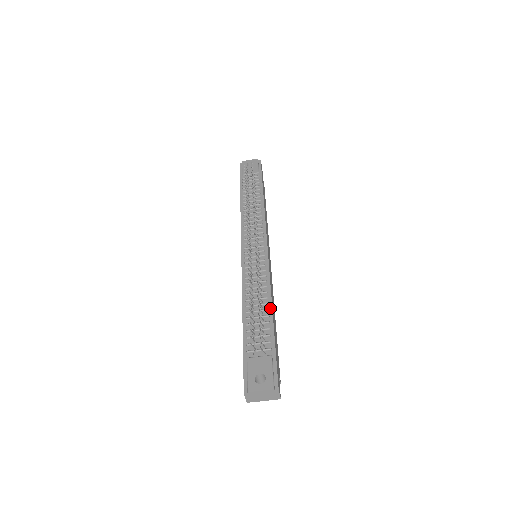
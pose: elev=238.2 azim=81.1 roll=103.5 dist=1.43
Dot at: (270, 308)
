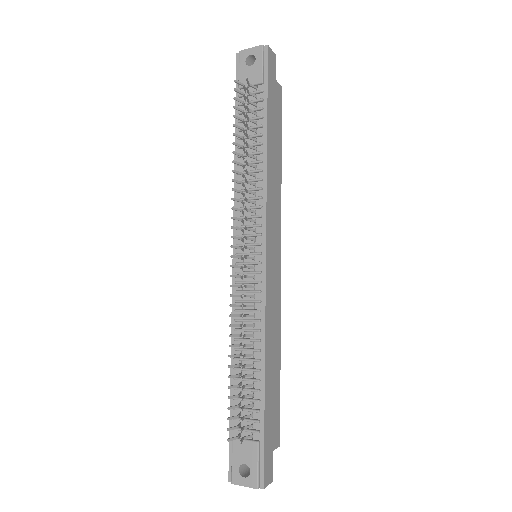
Dot at: (262, 367)
